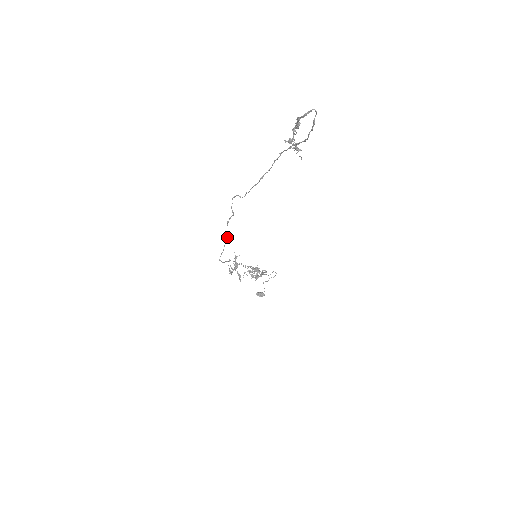
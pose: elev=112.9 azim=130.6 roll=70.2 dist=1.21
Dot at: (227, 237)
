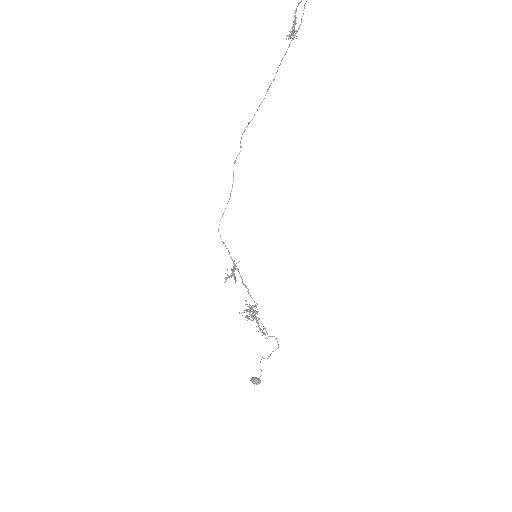
Dot at: (231, 190)
